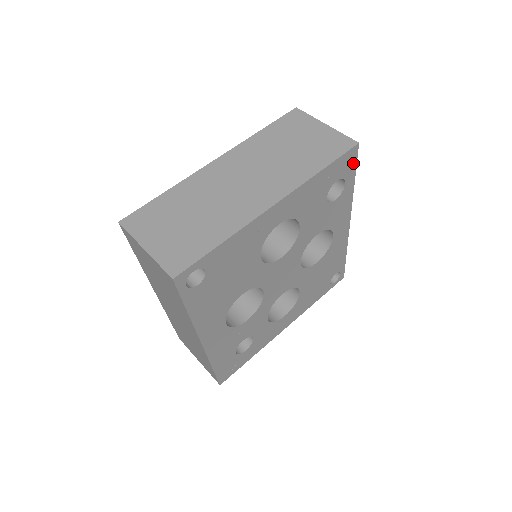
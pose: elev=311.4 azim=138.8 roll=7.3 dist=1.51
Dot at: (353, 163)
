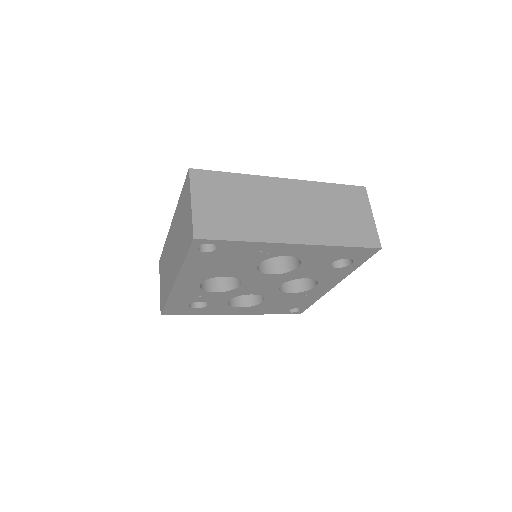
Dot at: (368, 256)
